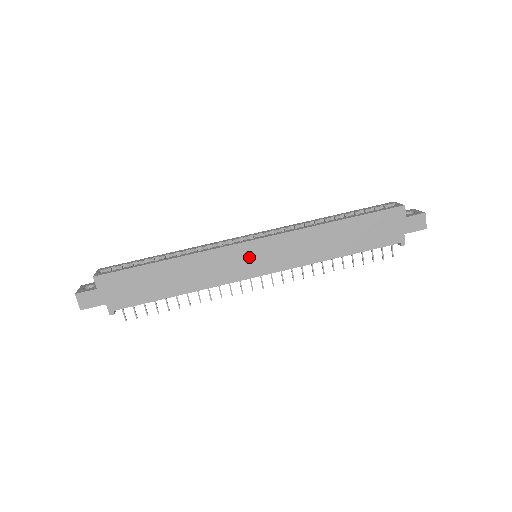
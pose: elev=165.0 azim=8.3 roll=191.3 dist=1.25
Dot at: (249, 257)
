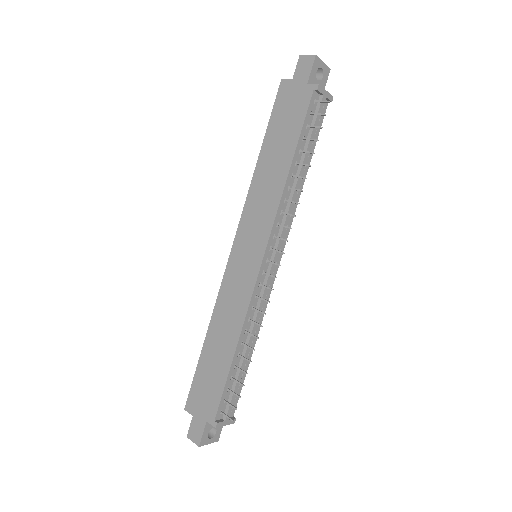
Dot at: (242, 262)
